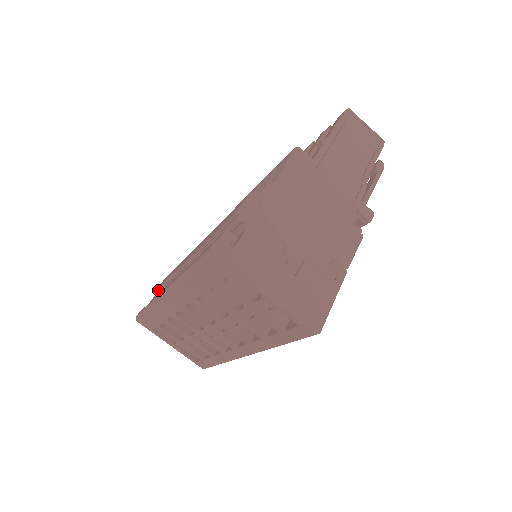
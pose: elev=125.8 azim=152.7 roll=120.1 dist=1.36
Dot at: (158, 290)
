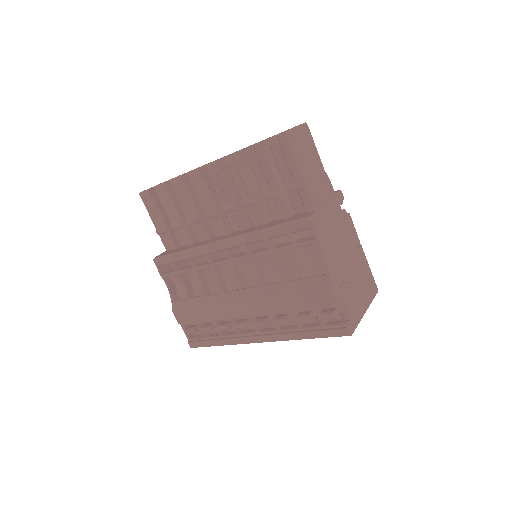
Dot at: (186, 323)
